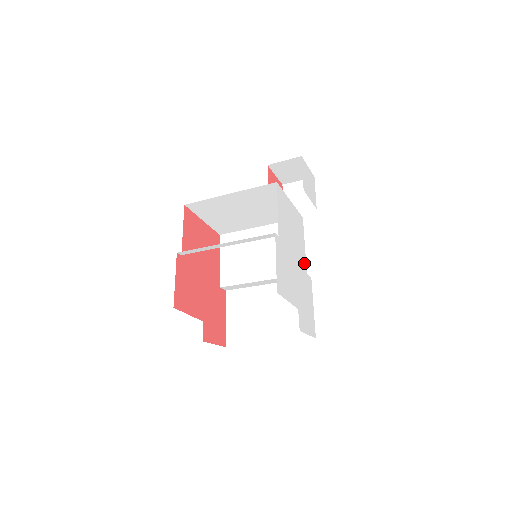
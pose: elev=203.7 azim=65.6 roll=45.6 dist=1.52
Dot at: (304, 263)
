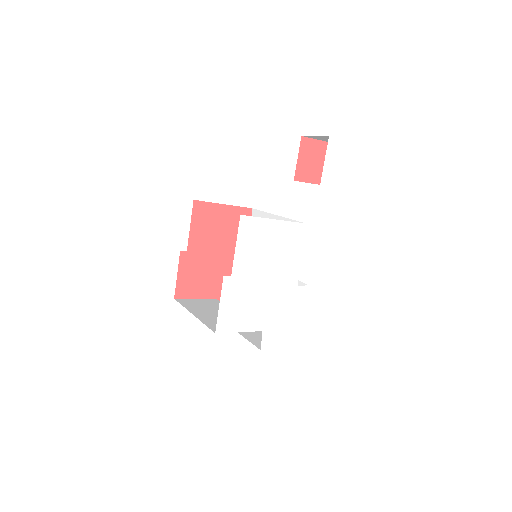
Dot at: (294, 277)
